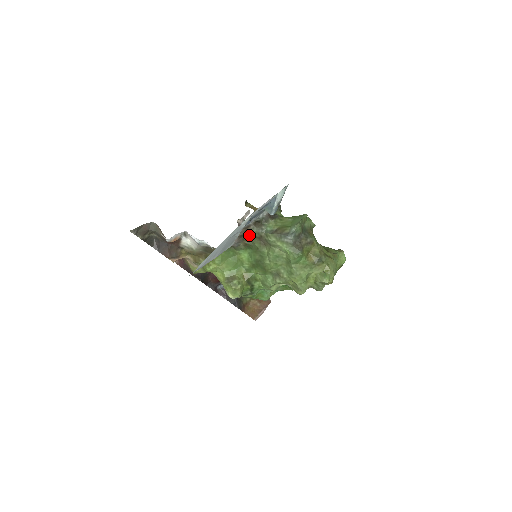
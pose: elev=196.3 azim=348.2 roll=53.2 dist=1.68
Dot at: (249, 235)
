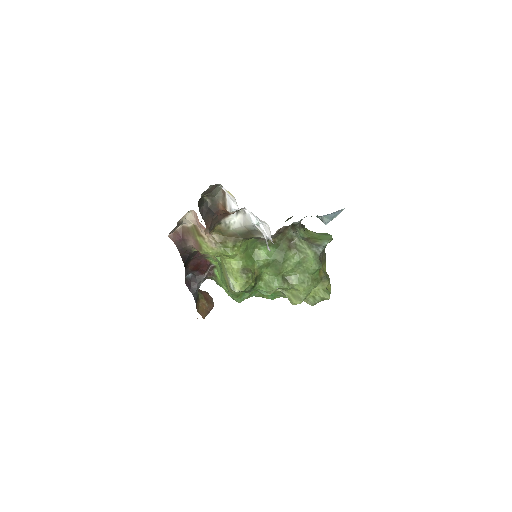
Dot at: (284, 234)
